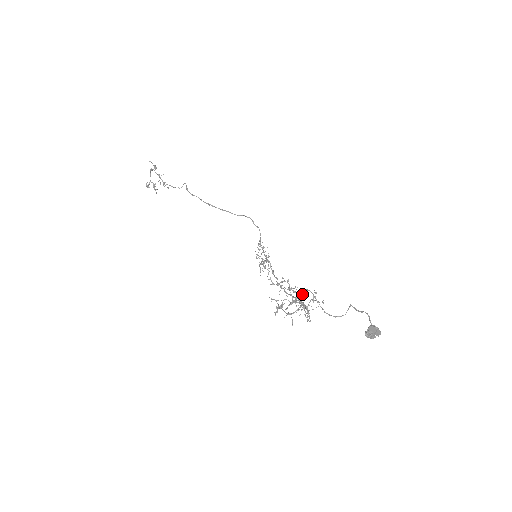
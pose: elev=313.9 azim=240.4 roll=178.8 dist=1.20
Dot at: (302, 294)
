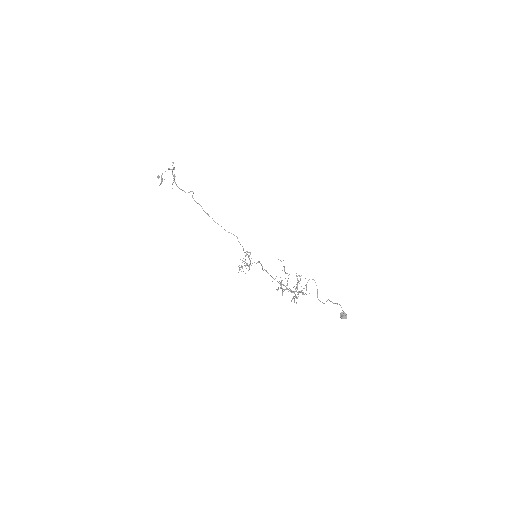
Dot at: occluded
